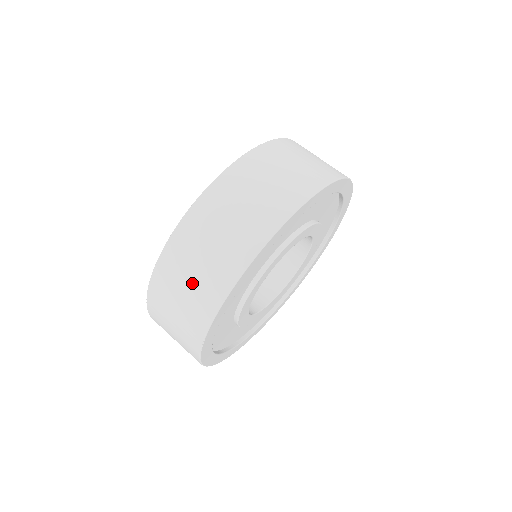
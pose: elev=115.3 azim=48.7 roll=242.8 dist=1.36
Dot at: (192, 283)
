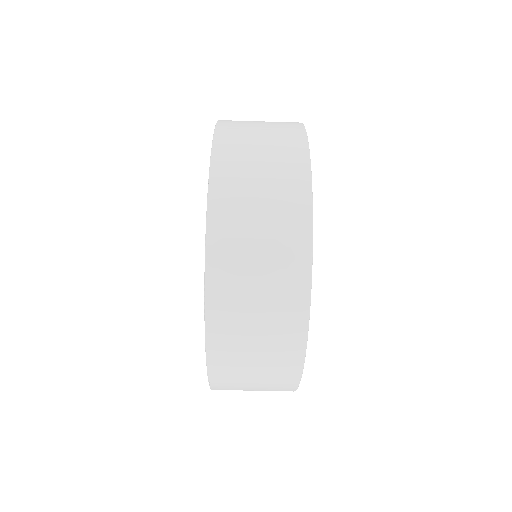
Dot at: (261, 341)
